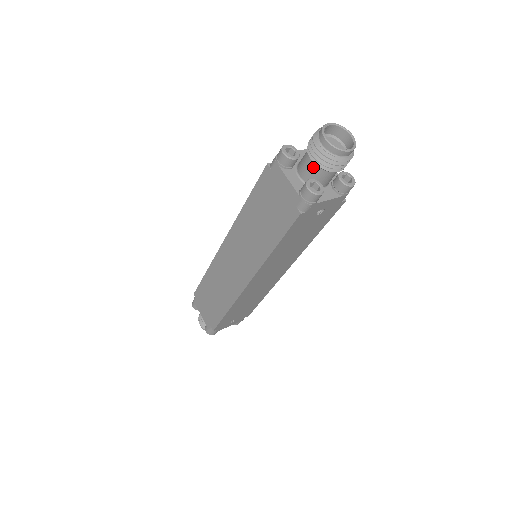
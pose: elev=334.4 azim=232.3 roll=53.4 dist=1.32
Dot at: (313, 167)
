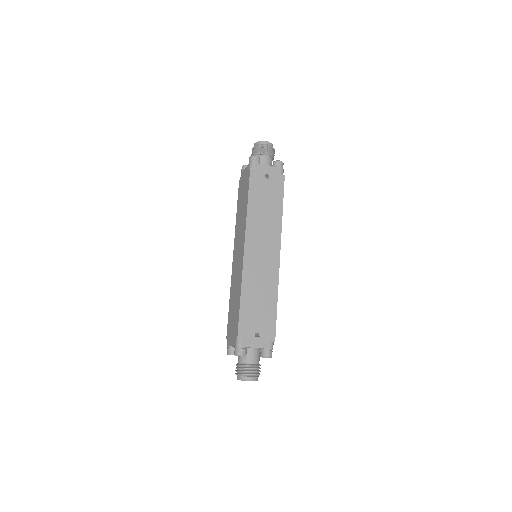
Dot at: occluded
